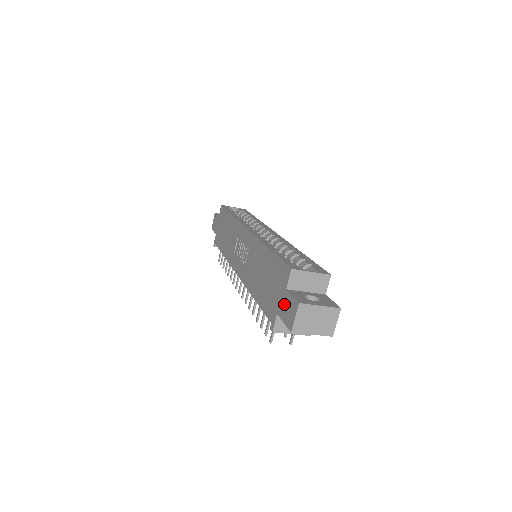
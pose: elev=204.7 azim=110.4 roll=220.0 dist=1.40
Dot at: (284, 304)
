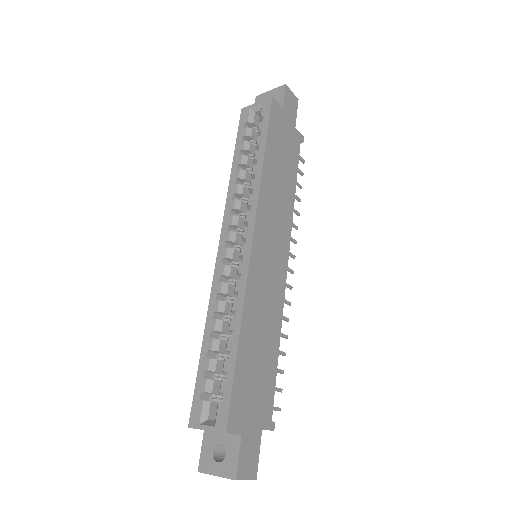
Dot at: occluded
